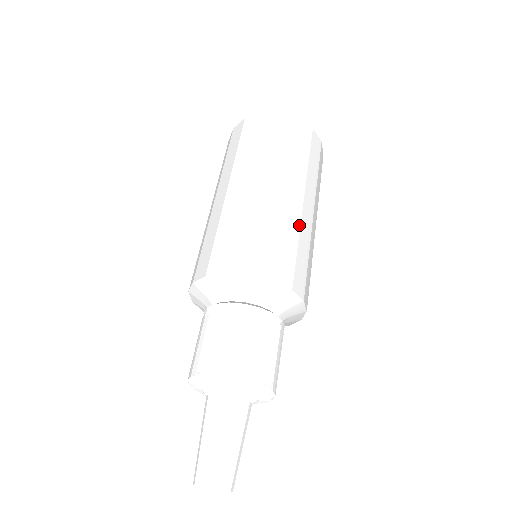
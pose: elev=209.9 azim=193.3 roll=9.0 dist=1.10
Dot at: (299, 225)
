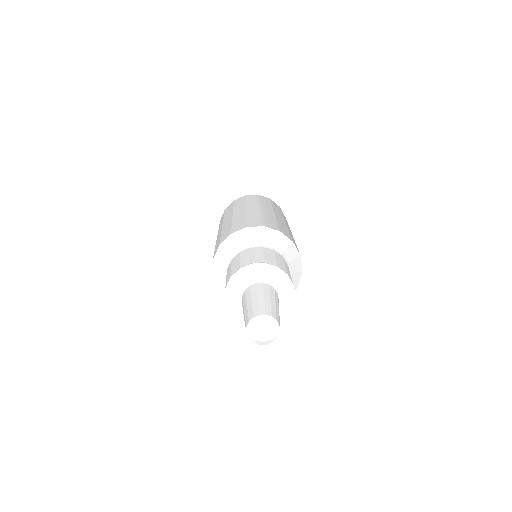
Dot at: (245, 214)
